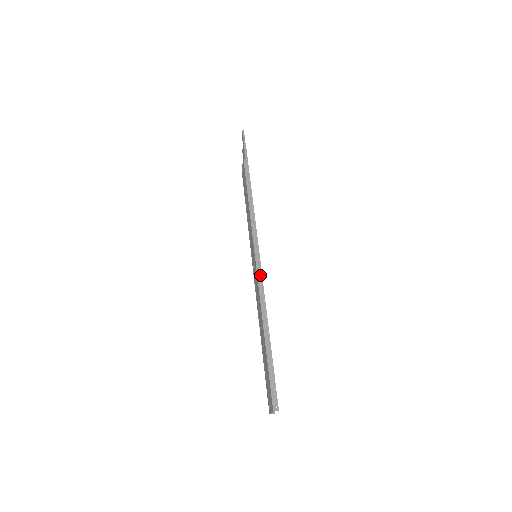
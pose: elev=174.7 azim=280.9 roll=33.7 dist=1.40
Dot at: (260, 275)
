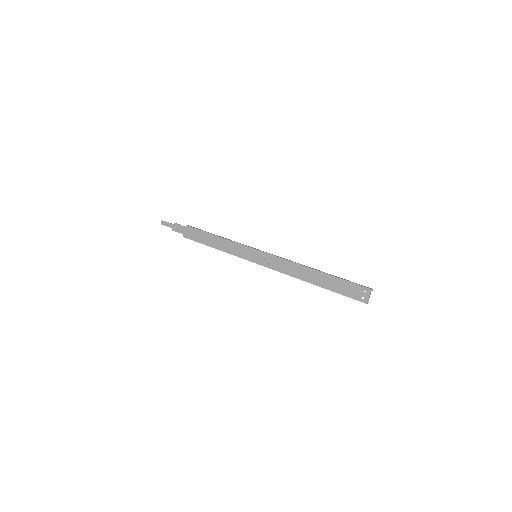
Dot at: (275, 255)
